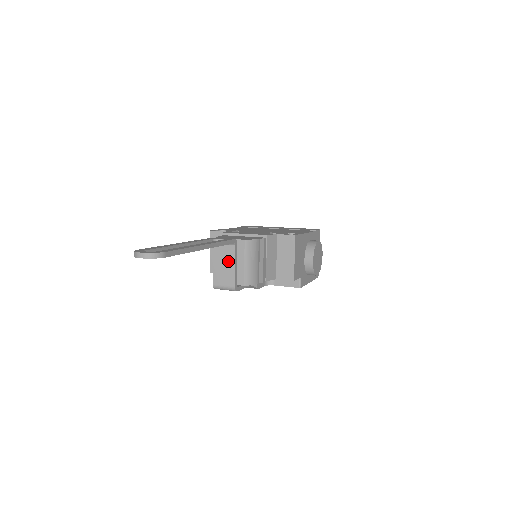
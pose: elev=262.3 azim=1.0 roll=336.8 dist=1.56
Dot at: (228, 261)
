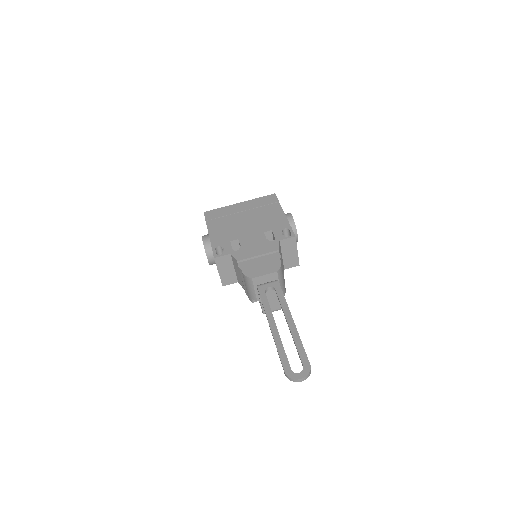
Dot at: (274, 295)
